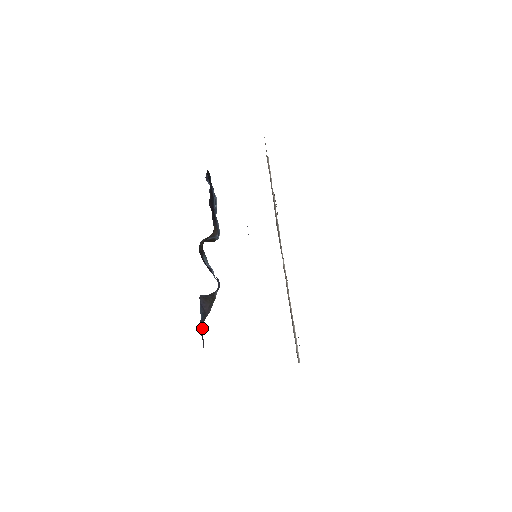
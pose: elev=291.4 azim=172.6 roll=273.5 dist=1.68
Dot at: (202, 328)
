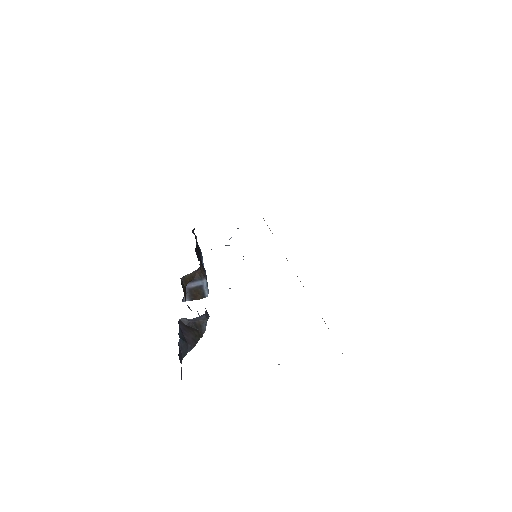
Dot at: (180, 359)
